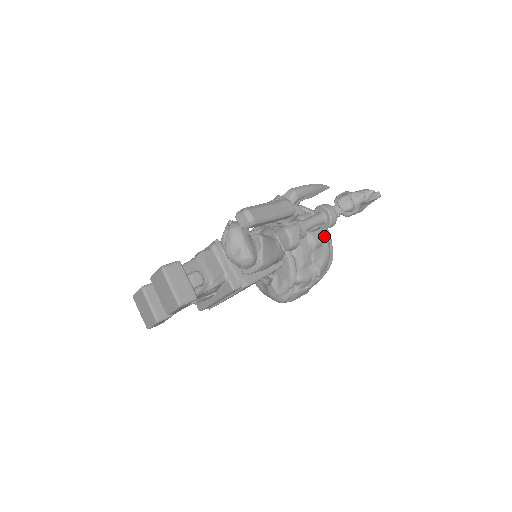
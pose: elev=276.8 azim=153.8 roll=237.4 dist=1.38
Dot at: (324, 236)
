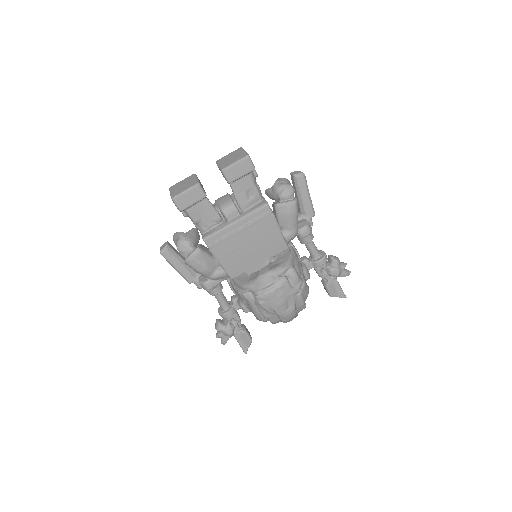
Dot at: (309, 278)
